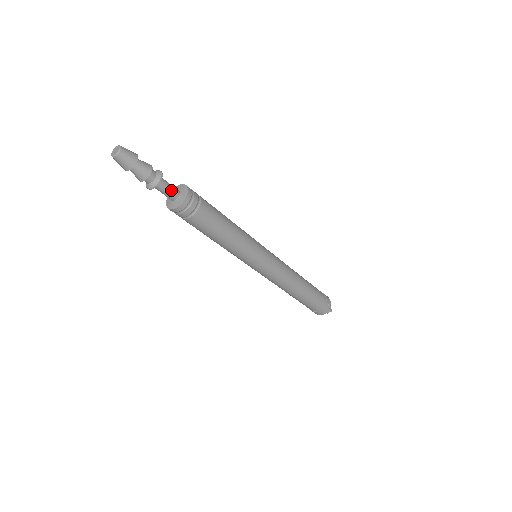
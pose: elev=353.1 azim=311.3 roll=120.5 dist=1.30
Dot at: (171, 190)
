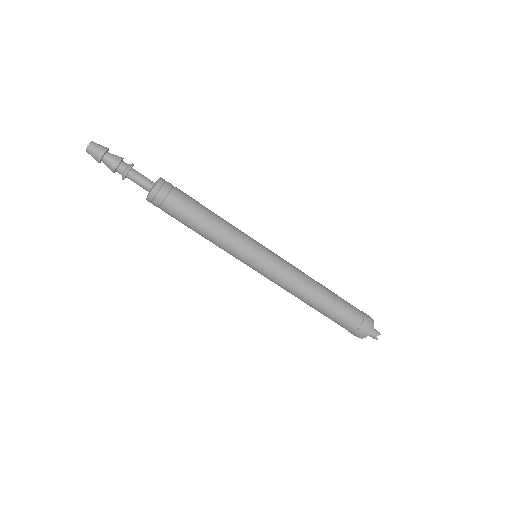
Dot at: (144, 179)
